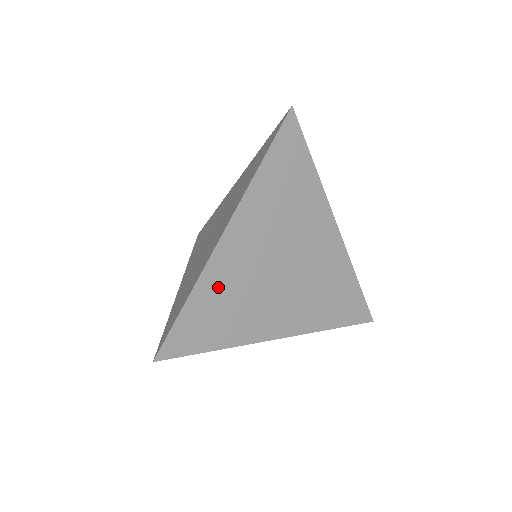
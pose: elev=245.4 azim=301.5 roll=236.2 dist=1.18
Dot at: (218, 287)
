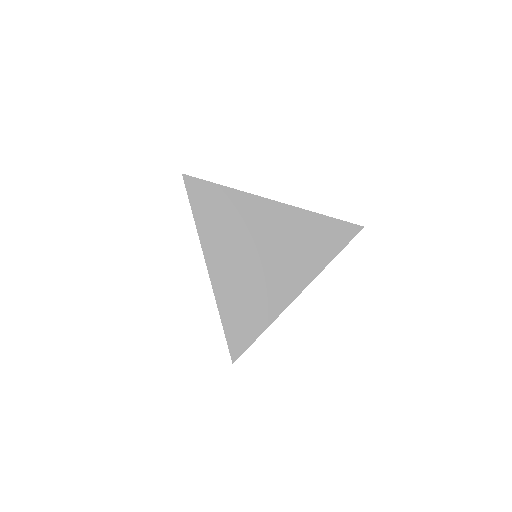
Dot at: (232, 299)
